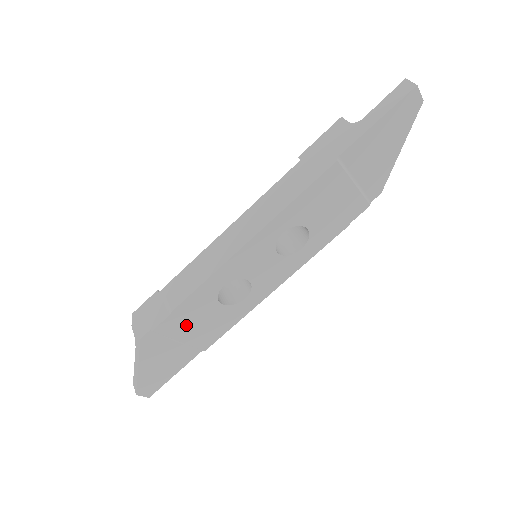
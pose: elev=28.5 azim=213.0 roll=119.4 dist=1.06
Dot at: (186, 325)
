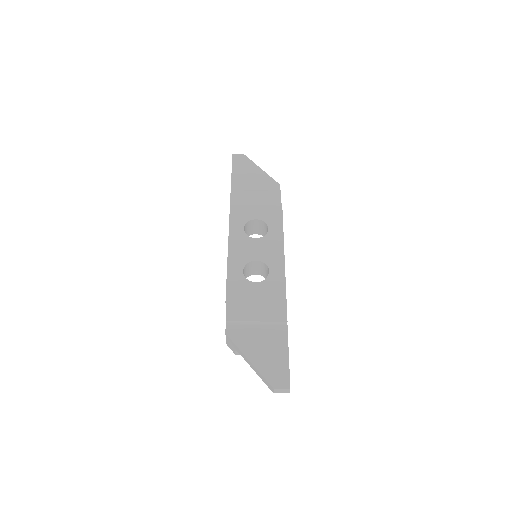
Dot at: (247, 308)
